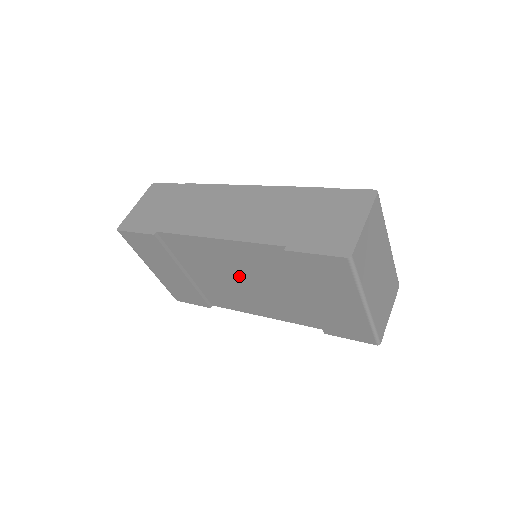
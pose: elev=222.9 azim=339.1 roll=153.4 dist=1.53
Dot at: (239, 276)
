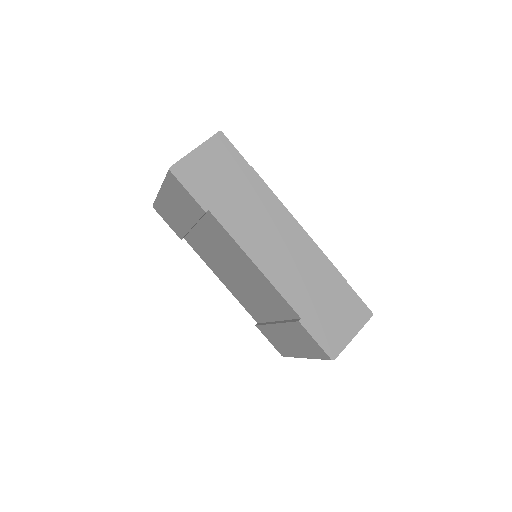
Dot at: (239, 273)
